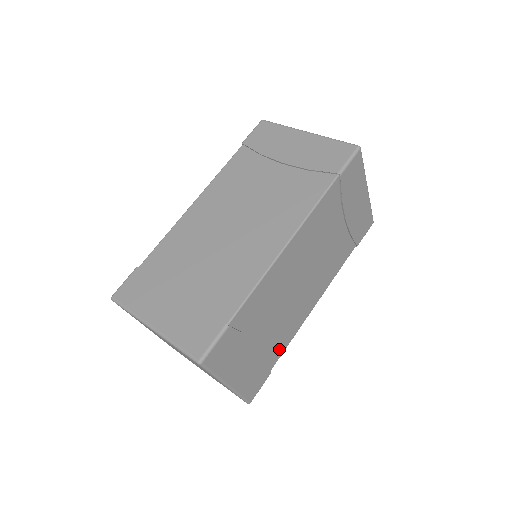
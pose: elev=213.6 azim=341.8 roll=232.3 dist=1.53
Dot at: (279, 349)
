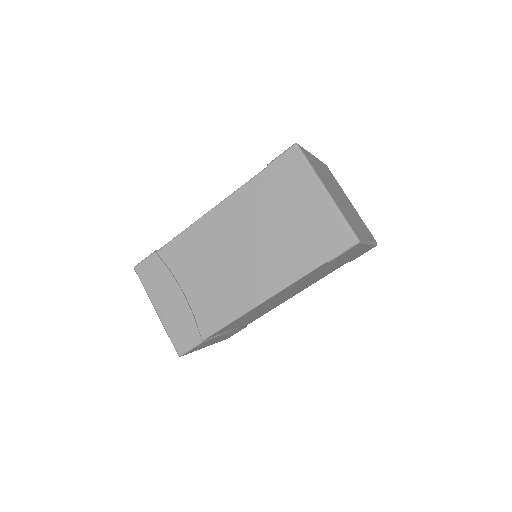
Dot at: (256, 318)
